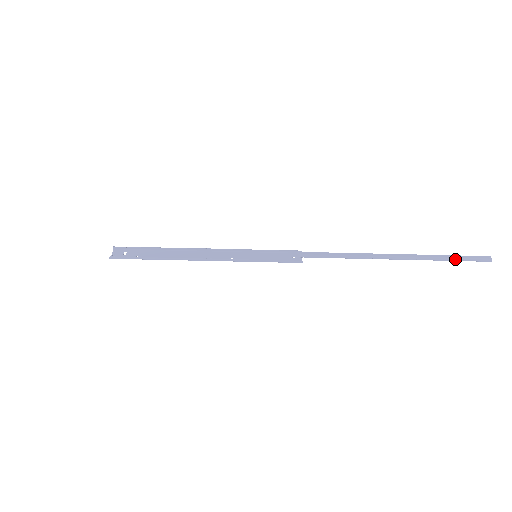
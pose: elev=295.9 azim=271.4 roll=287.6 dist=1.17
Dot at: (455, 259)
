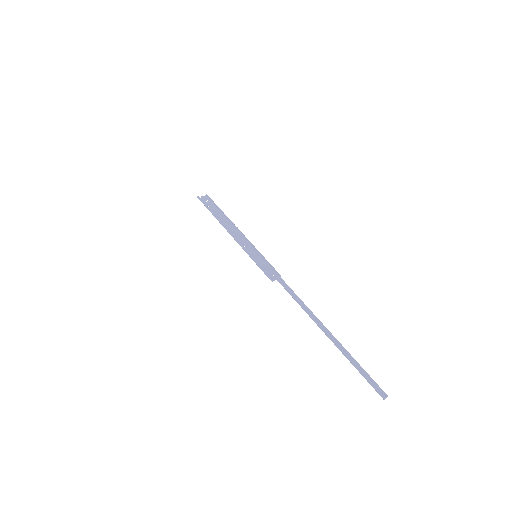
Dot at: (360, 371)
